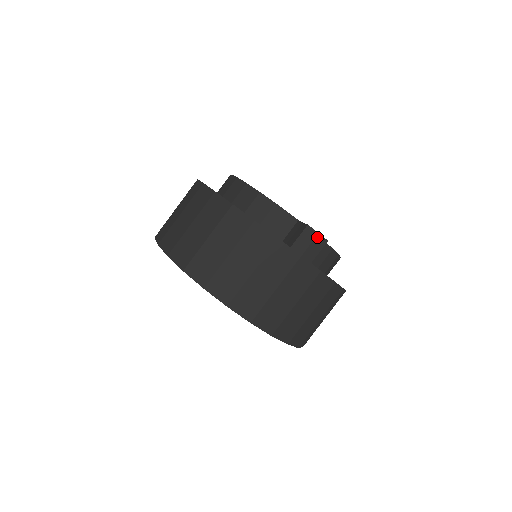
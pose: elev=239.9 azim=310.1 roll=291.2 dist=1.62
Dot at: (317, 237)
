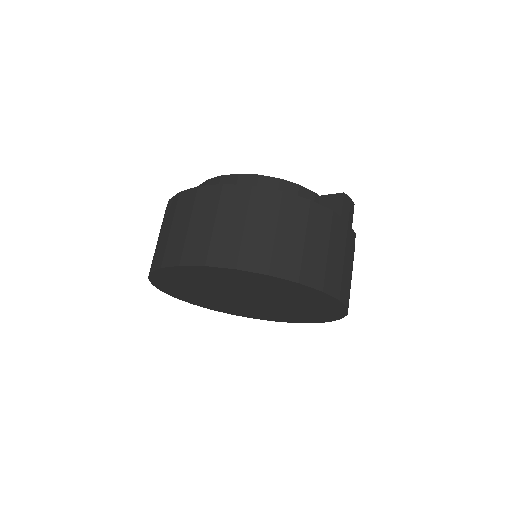
Dot at: (351, 202)
